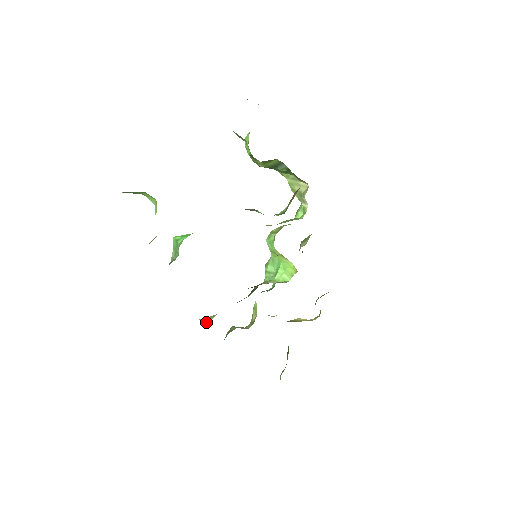
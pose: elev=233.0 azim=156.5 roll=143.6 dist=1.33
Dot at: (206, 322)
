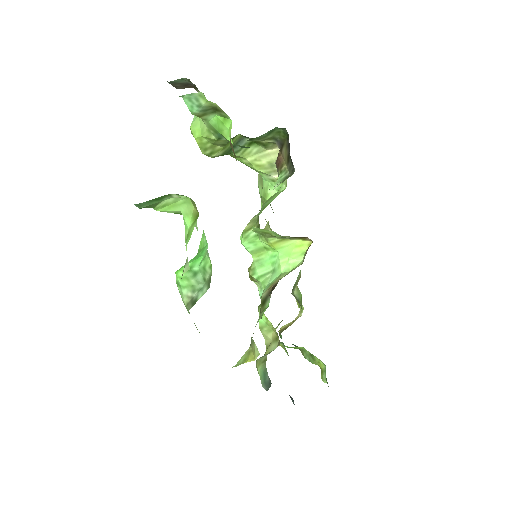
Dot at: (251, 359)
